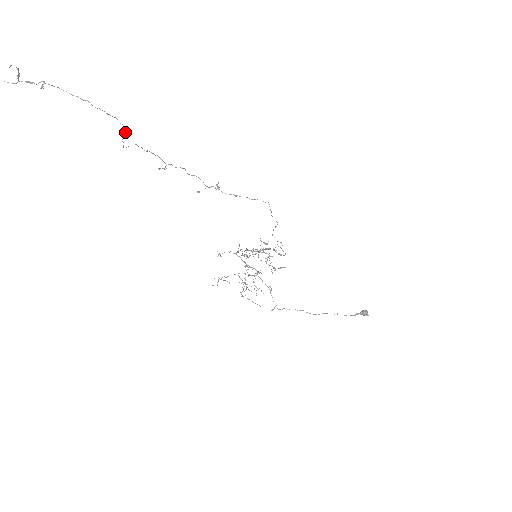
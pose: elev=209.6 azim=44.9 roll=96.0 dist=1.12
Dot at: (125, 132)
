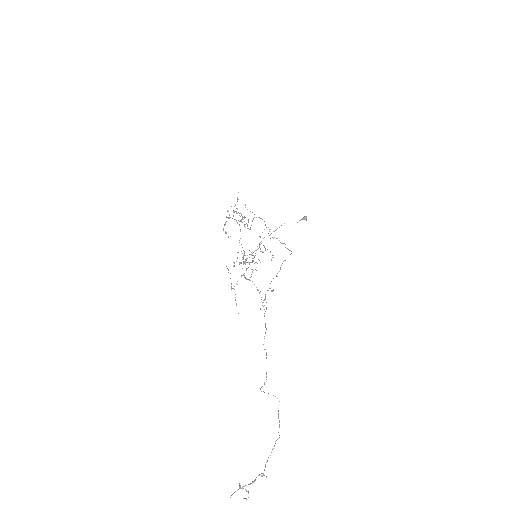
Dot at: occluded
